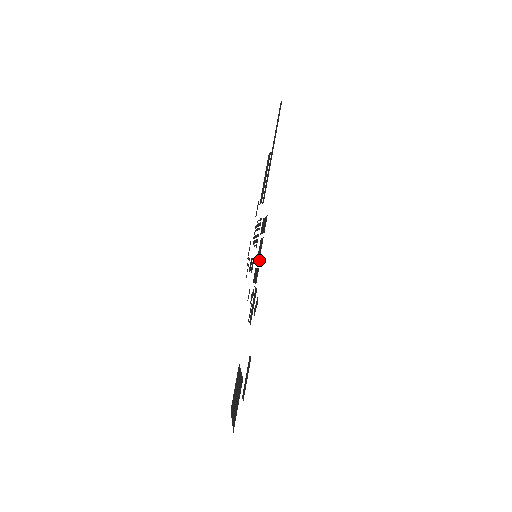
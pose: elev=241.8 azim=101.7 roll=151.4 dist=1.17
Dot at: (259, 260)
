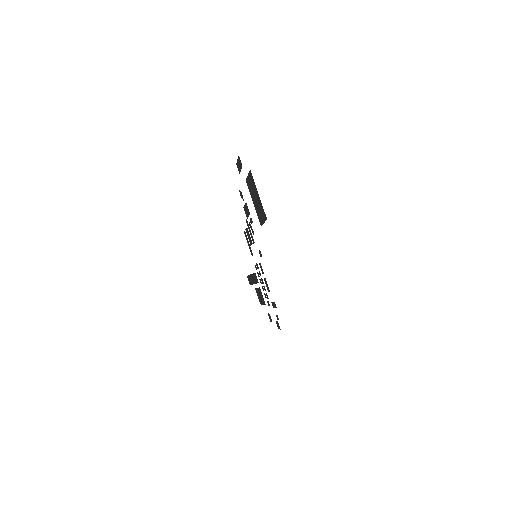
Dot at: occluded
